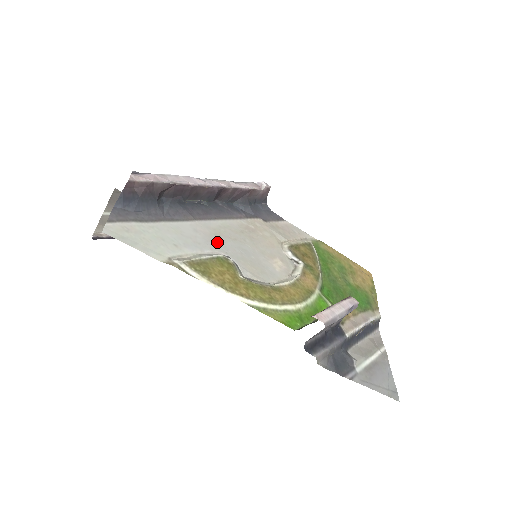
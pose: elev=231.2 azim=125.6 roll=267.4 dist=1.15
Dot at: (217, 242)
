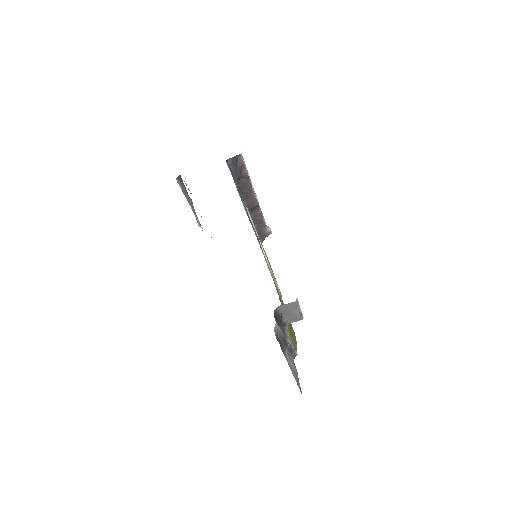
Dot at: occluded
